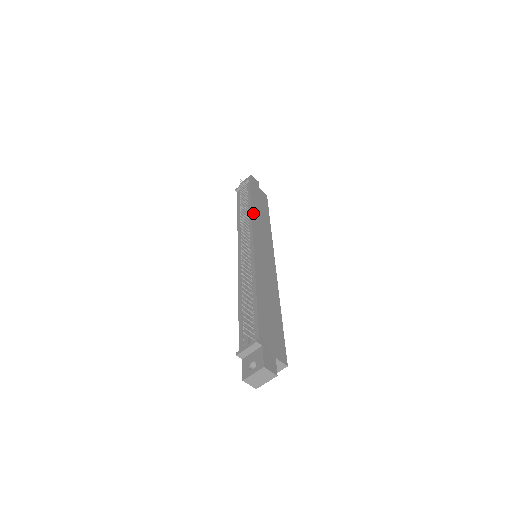
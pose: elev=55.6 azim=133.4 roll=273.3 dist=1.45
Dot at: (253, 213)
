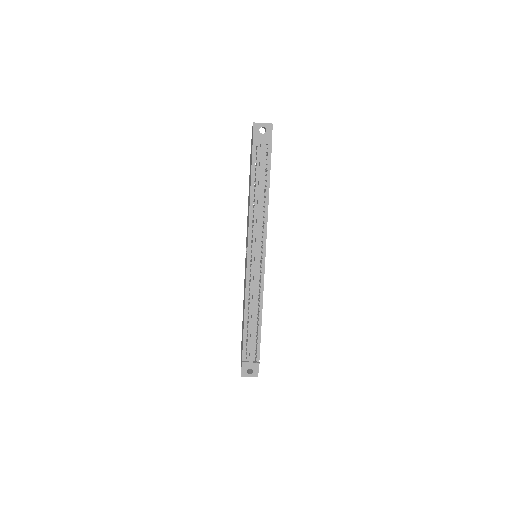
Dot at: occluded
